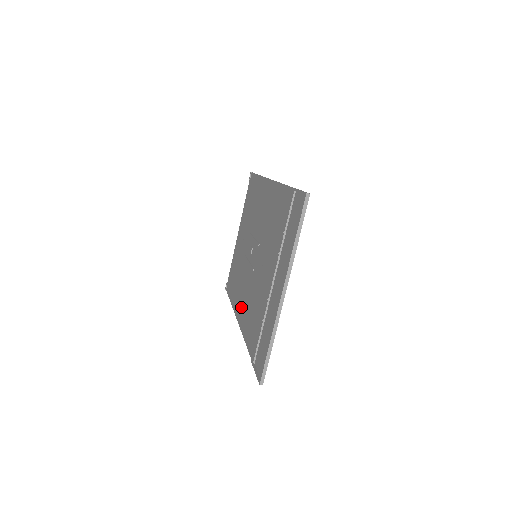
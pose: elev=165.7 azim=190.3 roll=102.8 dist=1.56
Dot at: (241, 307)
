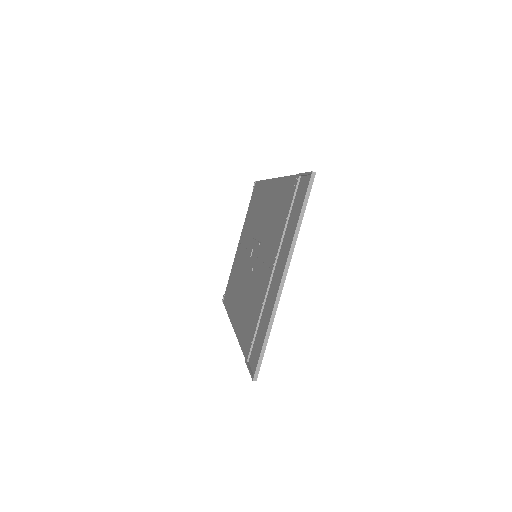
Dot at: (237, 311)
